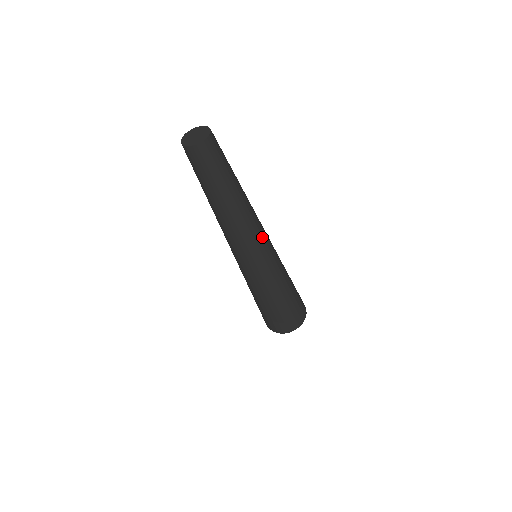
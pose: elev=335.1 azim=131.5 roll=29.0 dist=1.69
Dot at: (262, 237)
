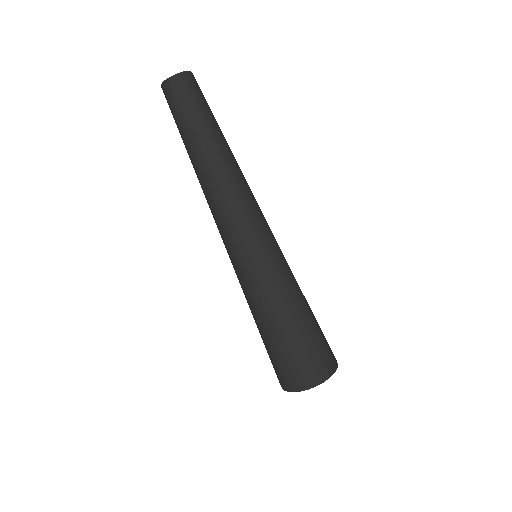
Dot at: (261, 212)
